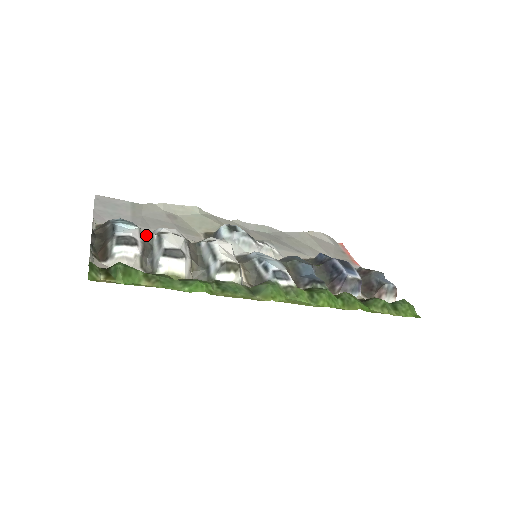
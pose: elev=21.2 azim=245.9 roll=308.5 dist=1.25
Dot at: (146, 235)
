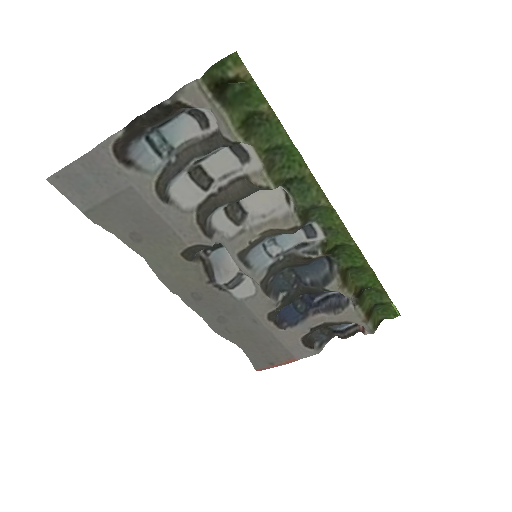
Dot at: (192, 150)
